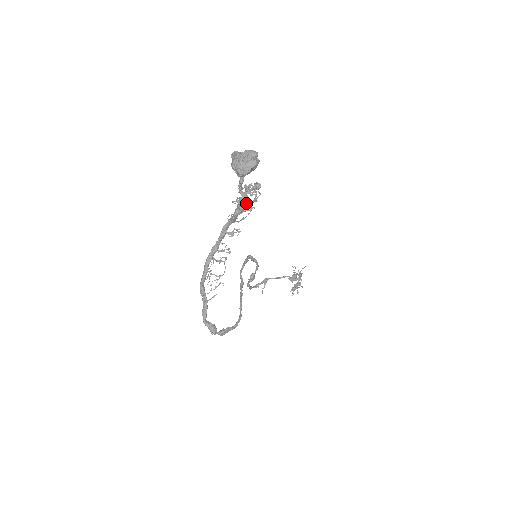
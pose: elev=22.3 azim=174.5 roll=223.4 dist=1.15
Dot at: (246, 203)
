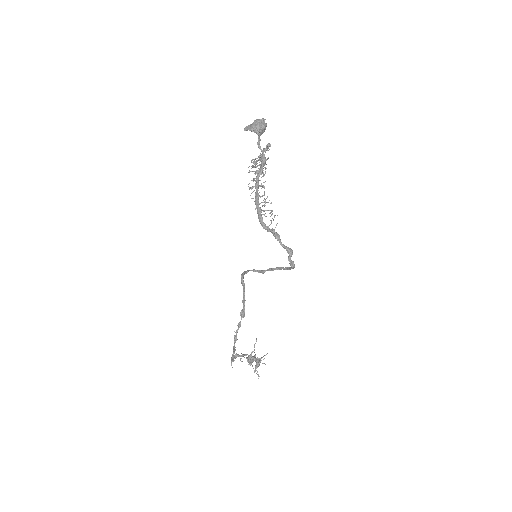
Dot at: (265, 159)
